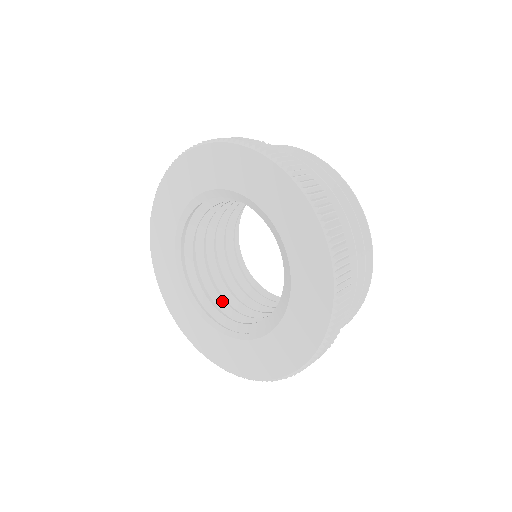
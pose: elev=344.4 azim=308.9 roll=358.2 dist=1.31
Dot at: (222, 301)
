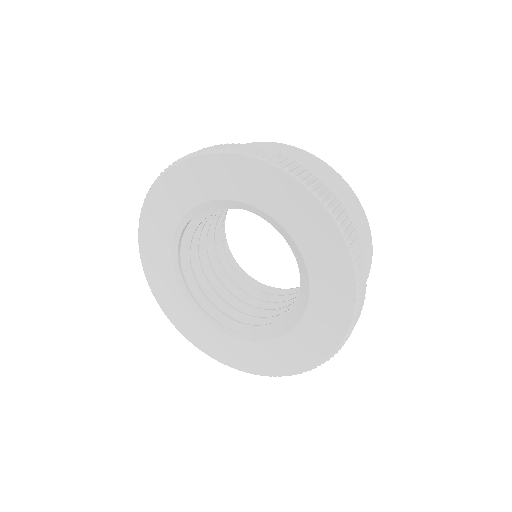
Dot at: (212, 291)
